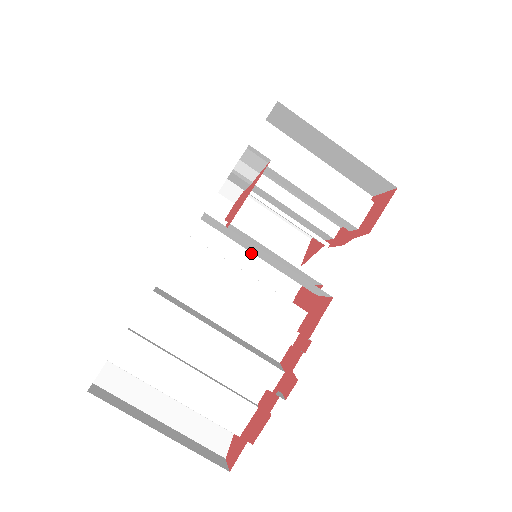
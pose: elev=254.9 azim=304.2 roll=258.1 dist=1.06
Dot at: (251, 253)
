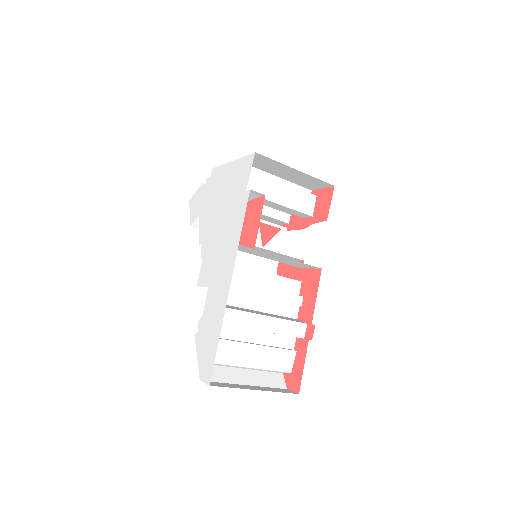
Dot at: (242, 253)
